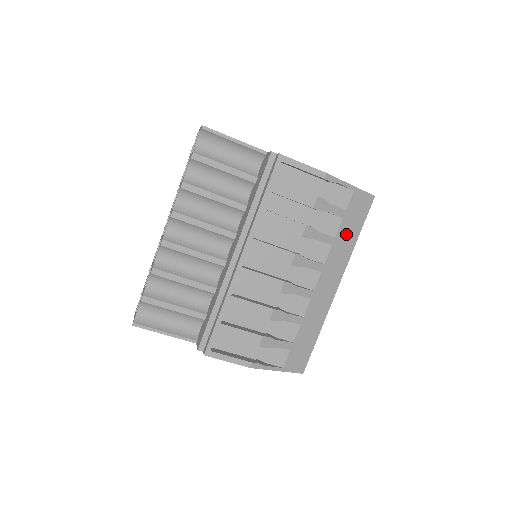
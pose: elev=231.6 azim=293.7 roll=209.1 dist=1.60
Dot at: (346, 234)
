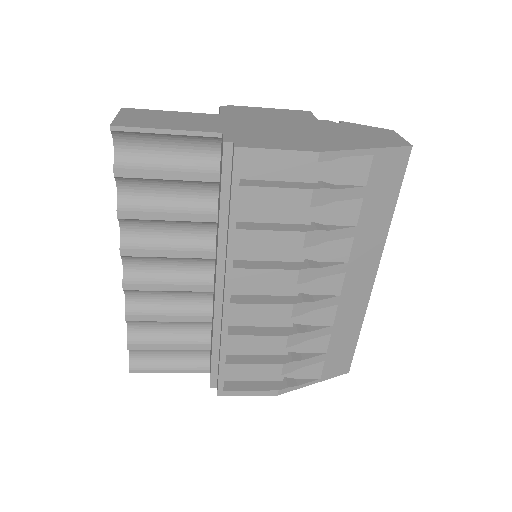
Dot at: (373, 214)
